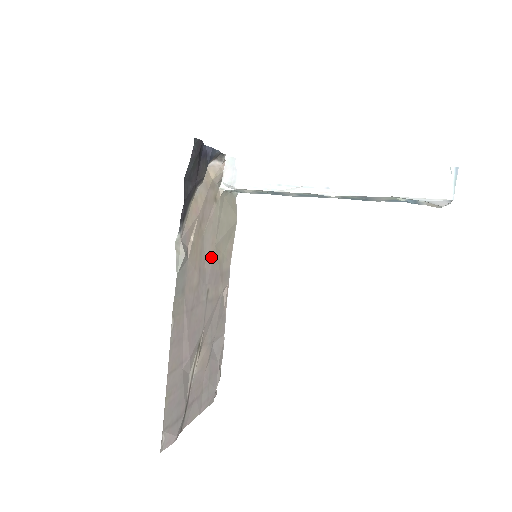
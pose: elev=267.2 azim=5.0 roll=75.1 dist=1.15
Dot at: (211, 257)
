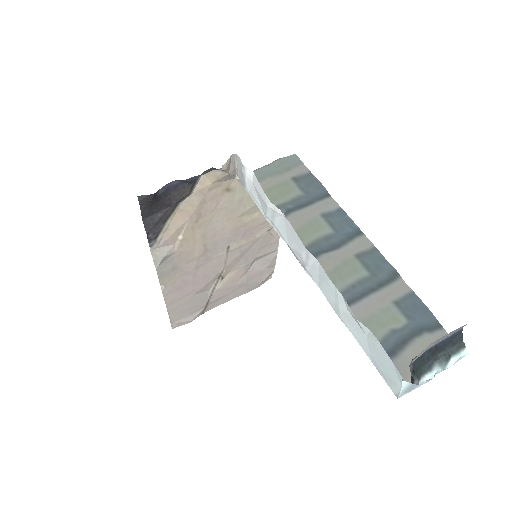
Dot at: (229, 227)
